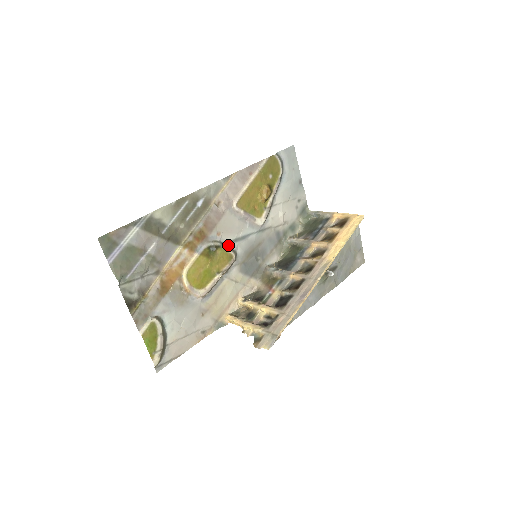
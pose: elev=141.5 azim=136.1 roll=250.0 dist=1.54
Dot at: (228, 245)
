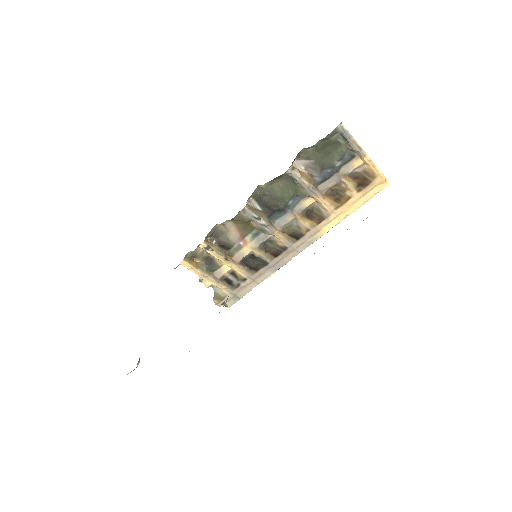
Dot at: occluded
